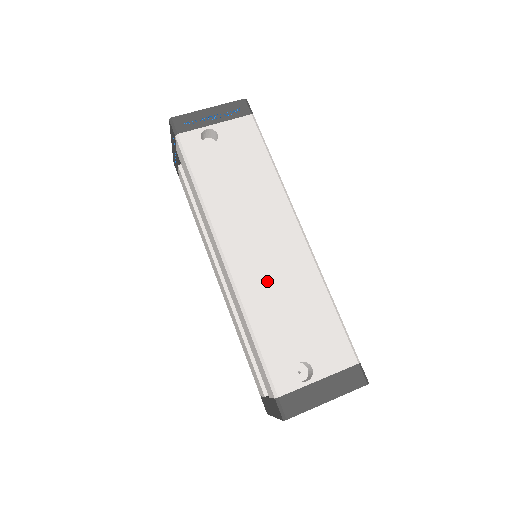
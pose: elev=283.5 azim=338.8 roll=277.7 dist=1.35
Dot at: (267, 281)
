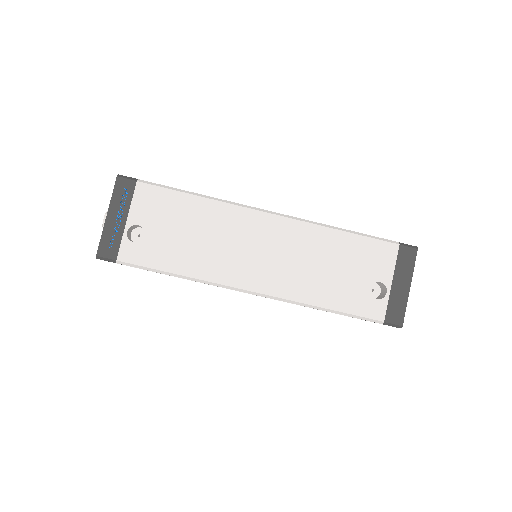
Dot at: (294, 271)
